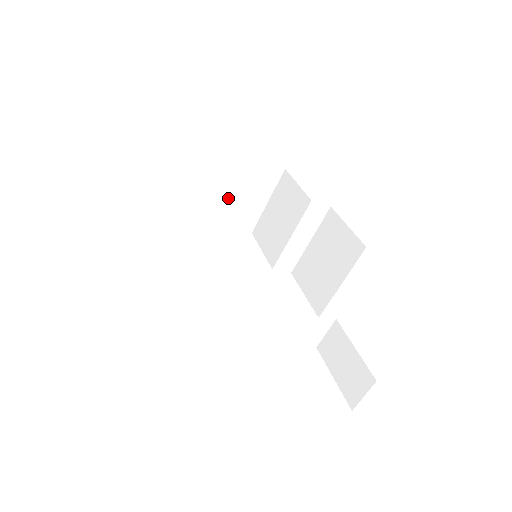
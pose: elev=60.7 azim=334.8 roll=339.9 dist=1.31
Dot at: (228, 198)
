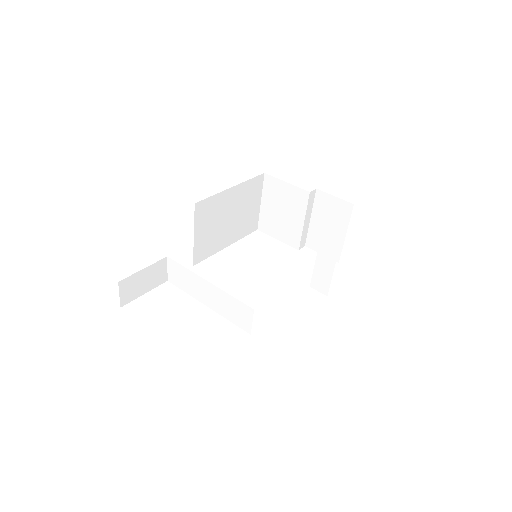
Dot at: (303, 223)
